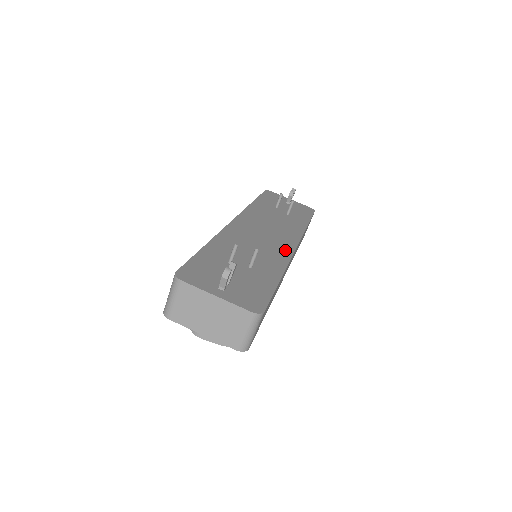
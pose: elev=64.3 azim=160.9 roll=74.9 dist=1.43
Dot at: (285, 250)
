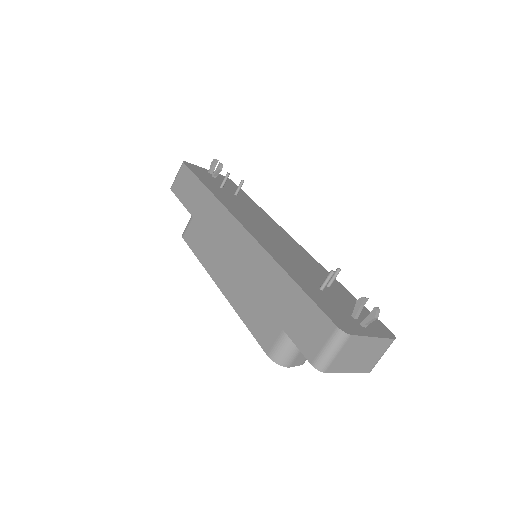
Dot at: (300, 249)
